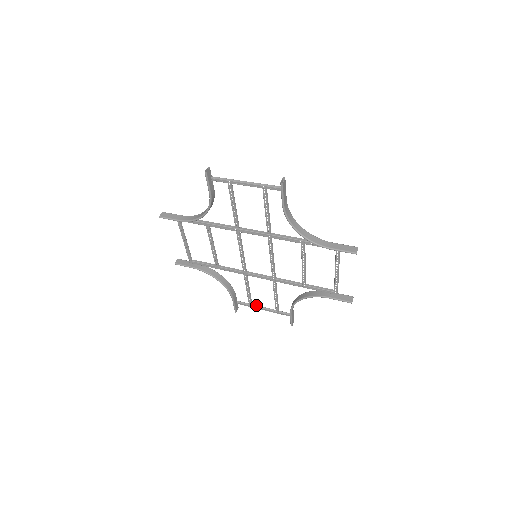
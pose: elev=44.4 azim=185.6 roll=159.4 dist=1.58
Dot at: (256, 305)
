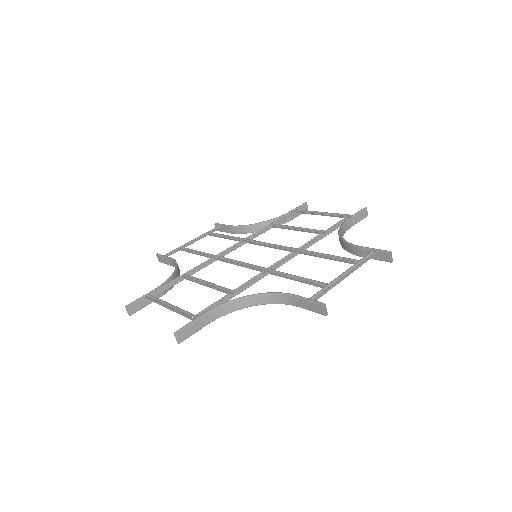
Dot at: (187, 245)
